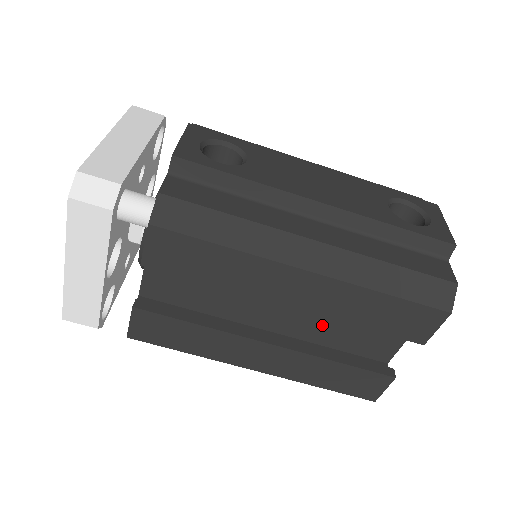
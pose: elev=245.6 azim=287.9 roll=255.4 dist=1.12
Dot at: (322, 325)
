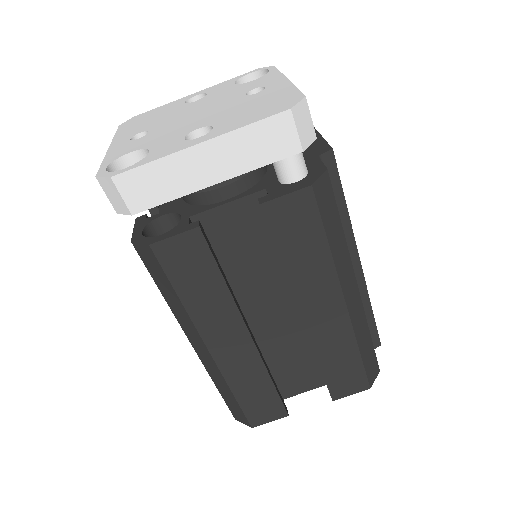
Dot at: (279, 345)
